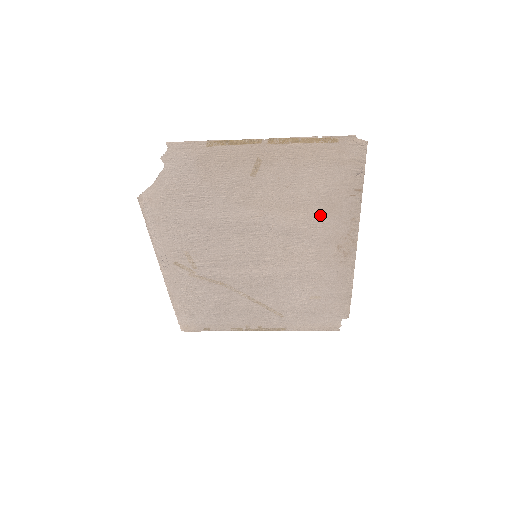
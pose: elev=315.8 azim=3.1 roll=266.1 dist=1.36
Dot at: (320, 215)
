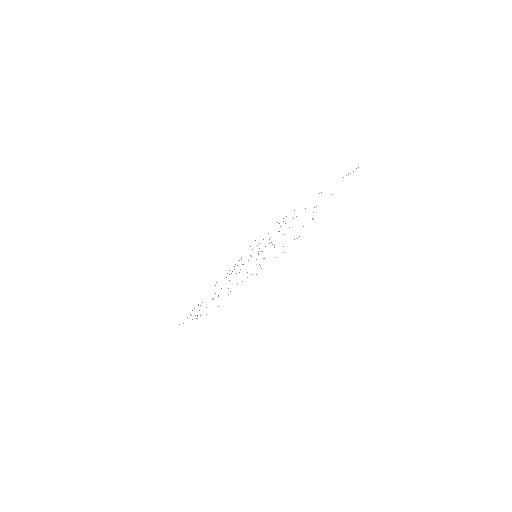
Dot at: occluded
